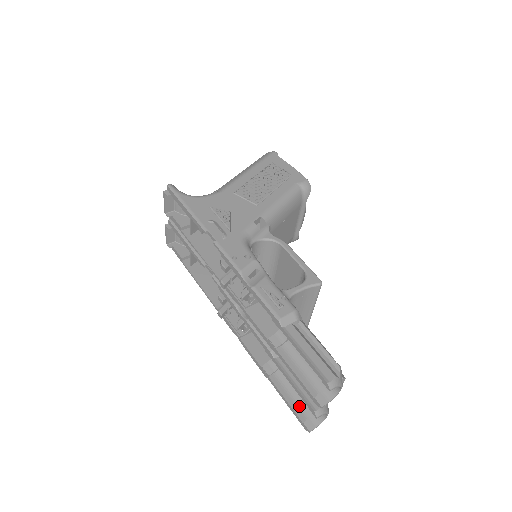
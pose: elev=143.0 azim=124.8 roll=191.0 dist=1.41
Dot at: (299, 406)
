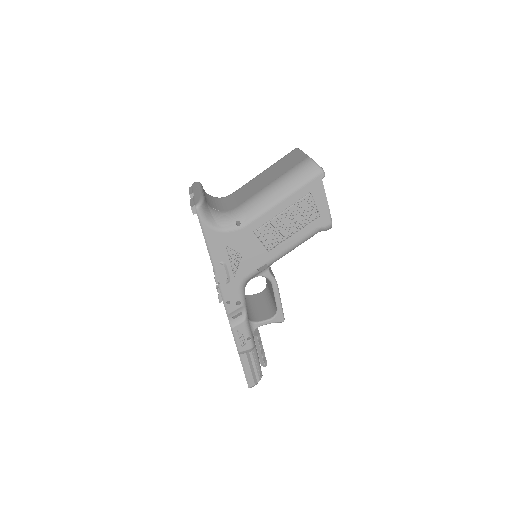
Dot at: occluded
